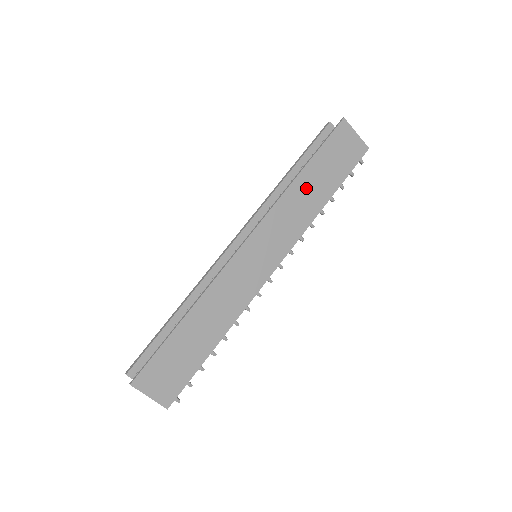
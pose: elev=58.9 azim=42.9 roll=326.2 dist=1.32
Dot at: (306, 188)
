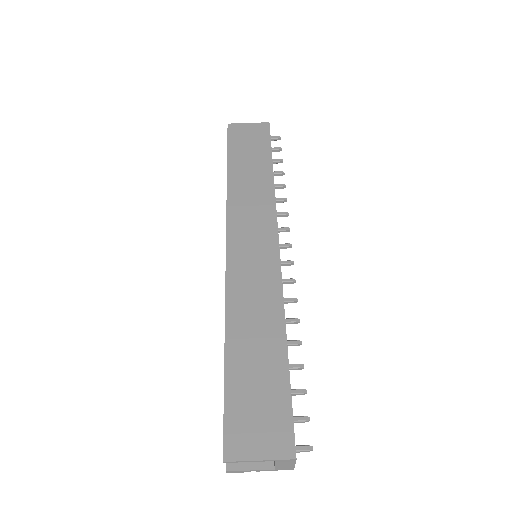
Dot at: (243, 177)
